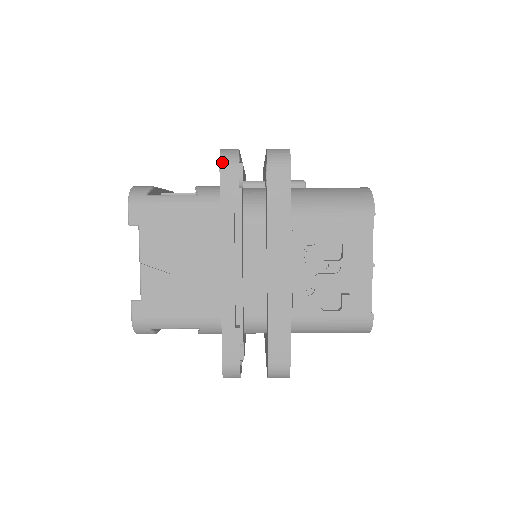
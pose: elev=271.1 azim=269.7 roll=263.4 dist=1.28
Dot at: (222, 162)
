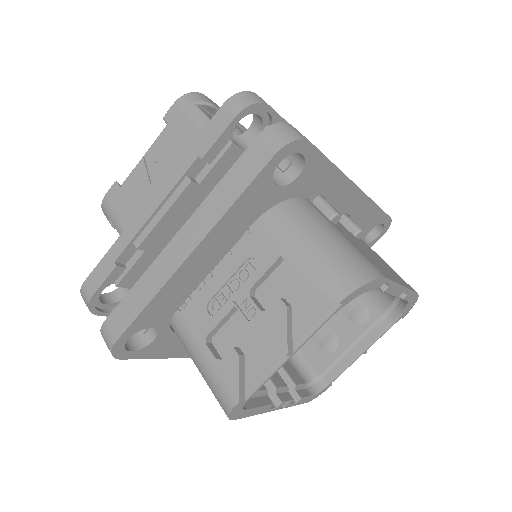
Dot at: (232, 99)
